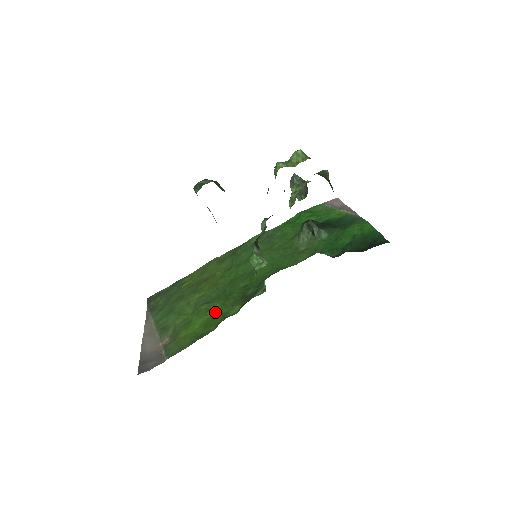
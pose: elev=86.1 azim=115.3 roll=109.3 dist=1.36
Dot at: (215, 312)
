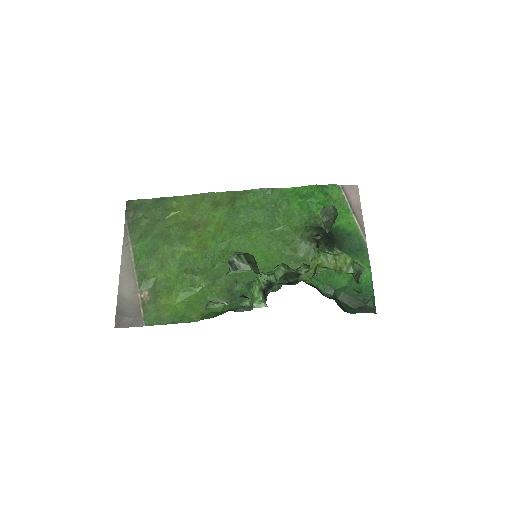
Dot at: (199, 292)
